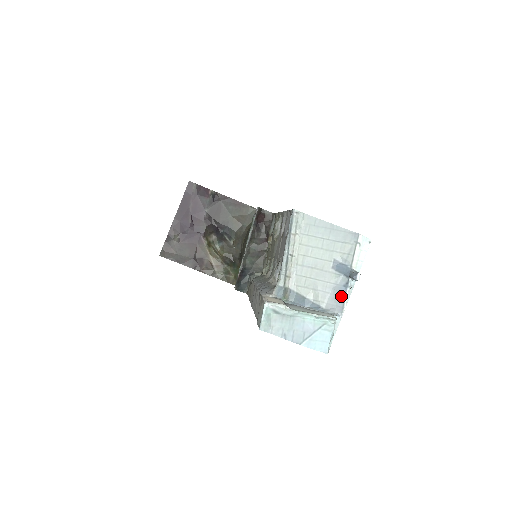
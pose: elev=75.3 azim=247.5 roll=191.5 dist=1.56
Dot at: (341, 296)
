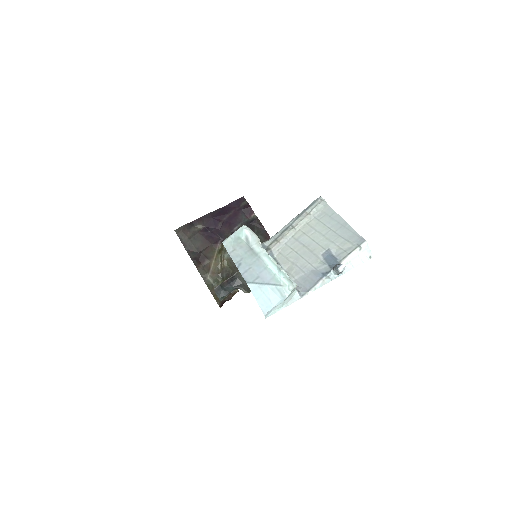
Dot at: (314, 280)
